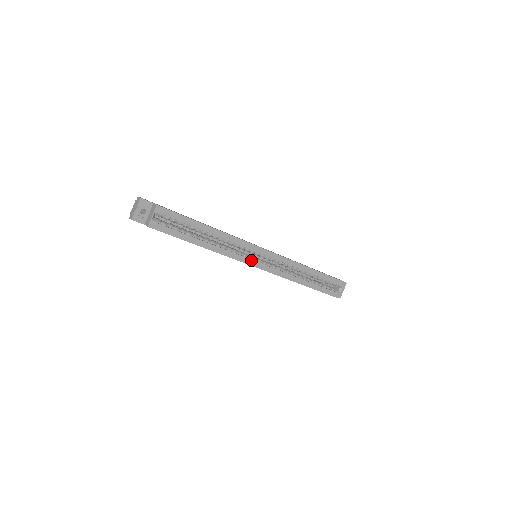
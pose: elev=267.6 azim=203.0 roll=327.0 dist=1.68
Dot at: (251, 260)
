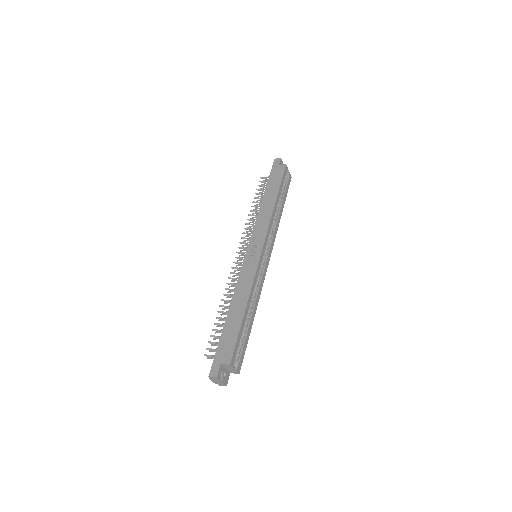
Dot at: (265, 267)
